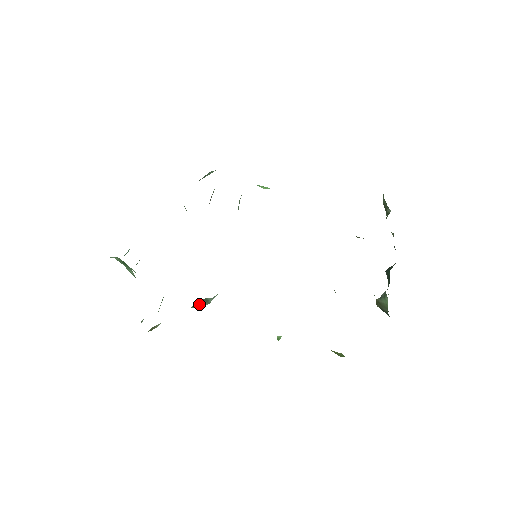
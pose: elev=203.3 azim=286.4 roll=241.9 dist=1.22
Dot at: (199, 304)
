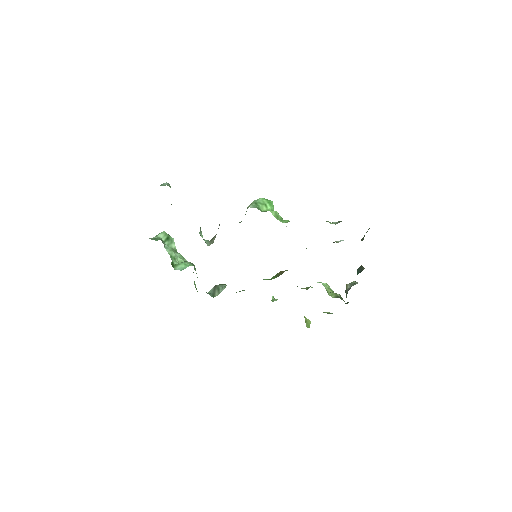
Dot at: (214, 291)
